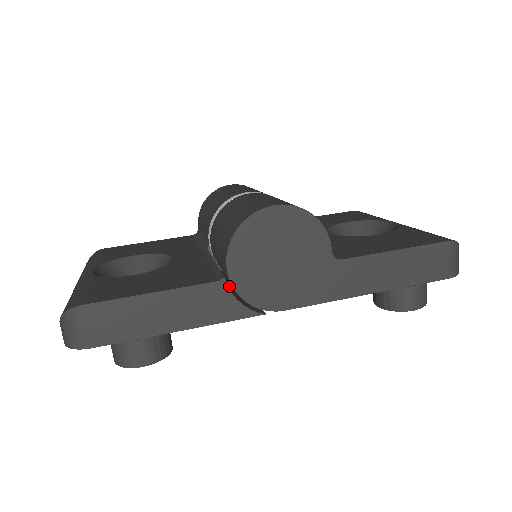
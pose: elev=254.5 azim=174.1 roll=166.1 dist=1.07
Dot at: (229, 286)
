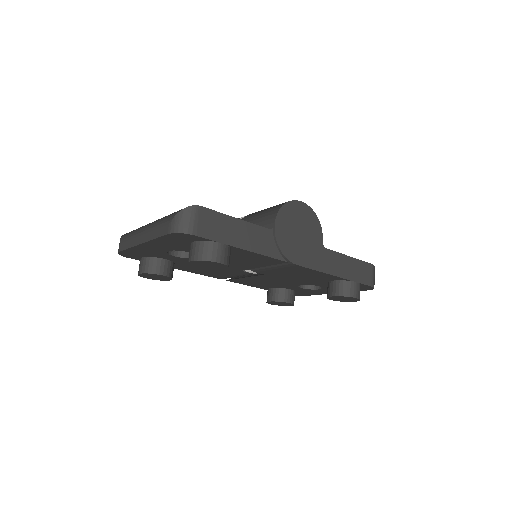
Dot at: occluded
